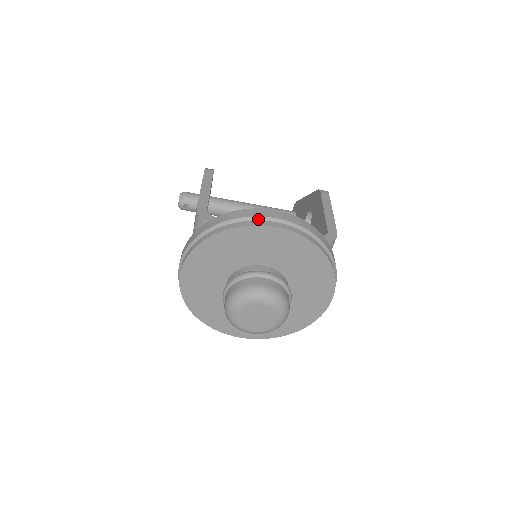
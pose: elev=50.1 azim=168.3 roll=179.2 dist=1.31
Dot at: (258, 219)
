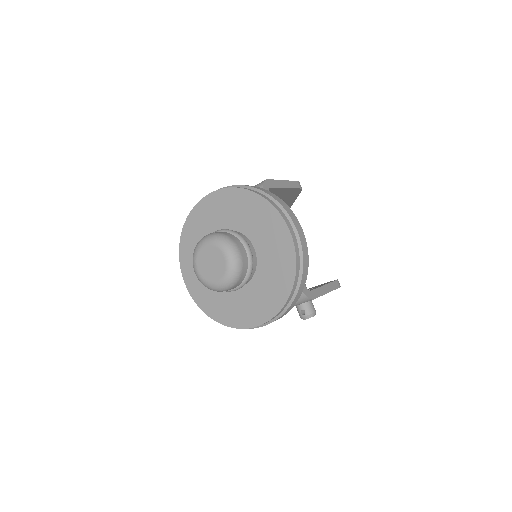
Dot at: (288, 218)
